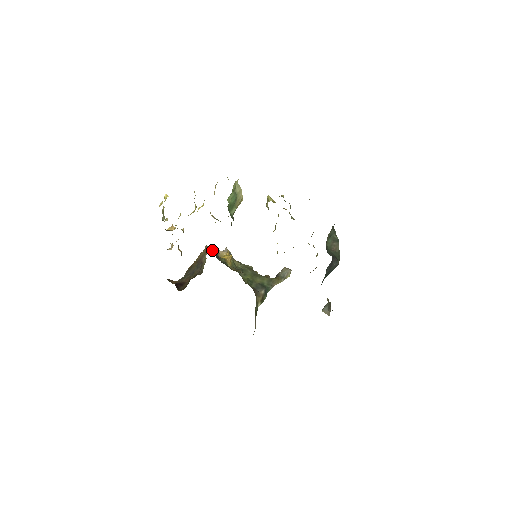
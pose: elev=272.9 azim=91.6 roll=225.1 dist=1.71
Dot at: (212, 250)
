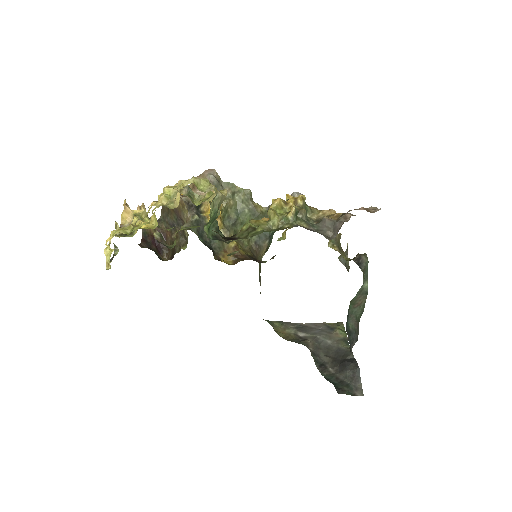
Dot at: (191, 204)
